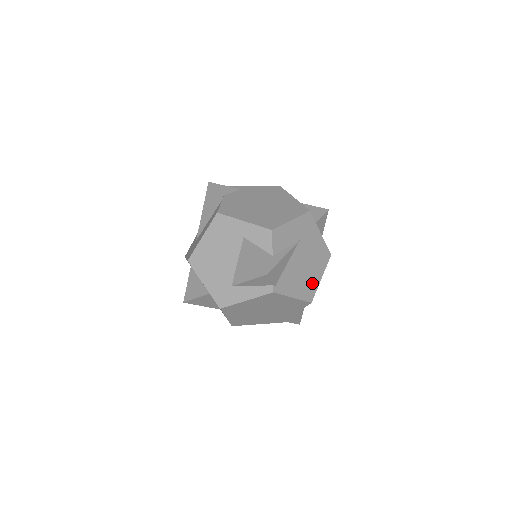
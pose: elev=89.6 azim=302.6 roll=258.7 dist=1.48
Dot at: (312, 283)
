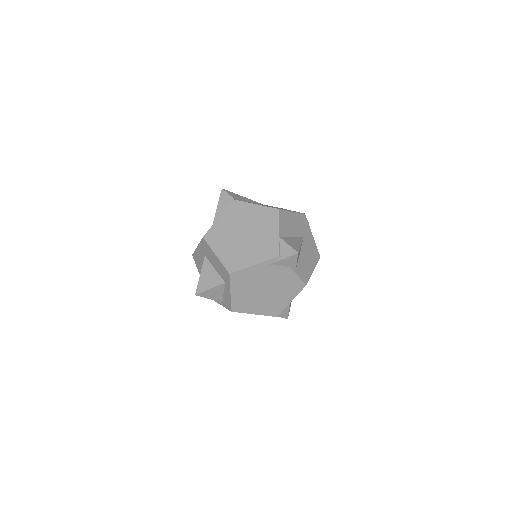
Dot at: occluded
